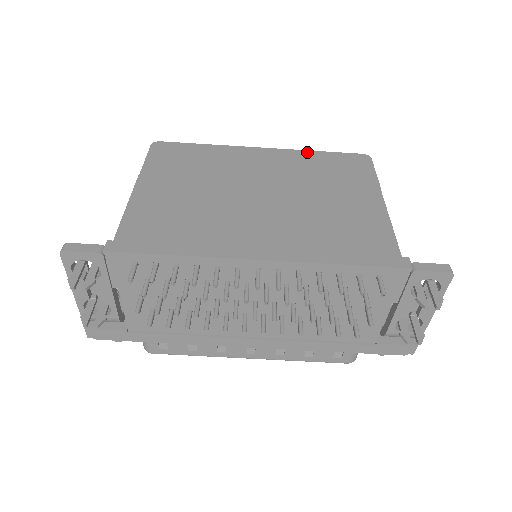
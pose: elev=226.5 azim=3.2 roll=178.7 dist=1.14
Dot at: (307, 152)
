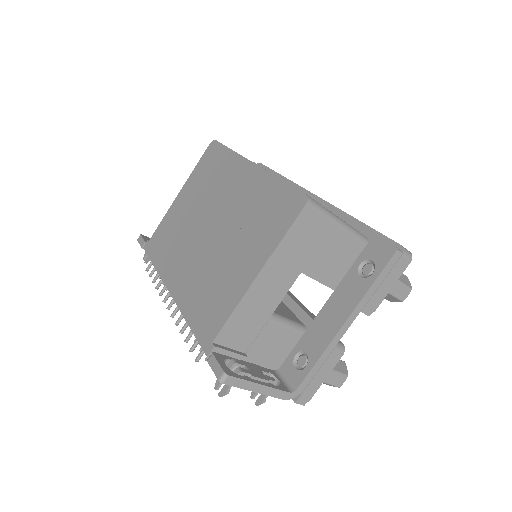
Dot at: (271, 178)
